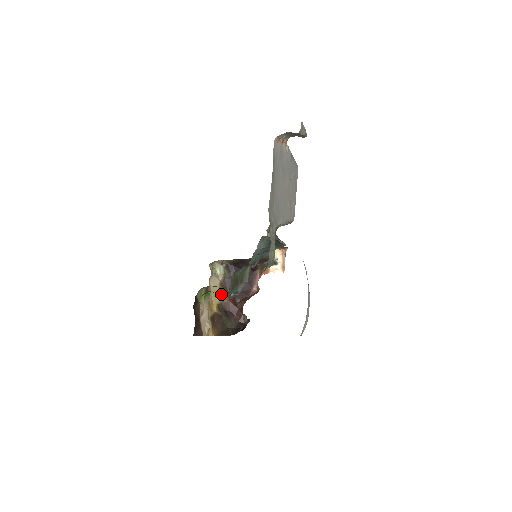
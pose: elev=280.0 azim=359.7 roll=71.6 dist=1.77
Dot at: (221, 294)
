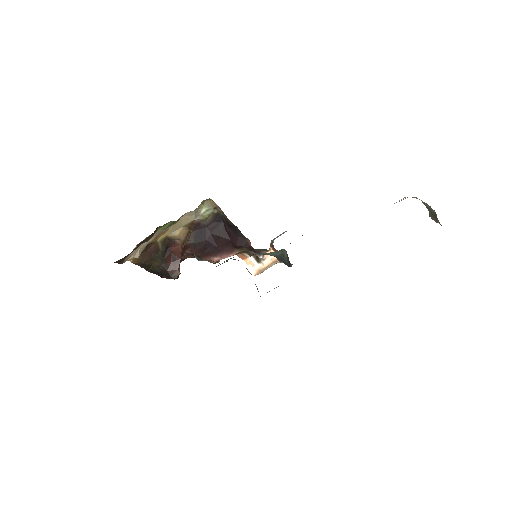
Dot at: (182, 231)
